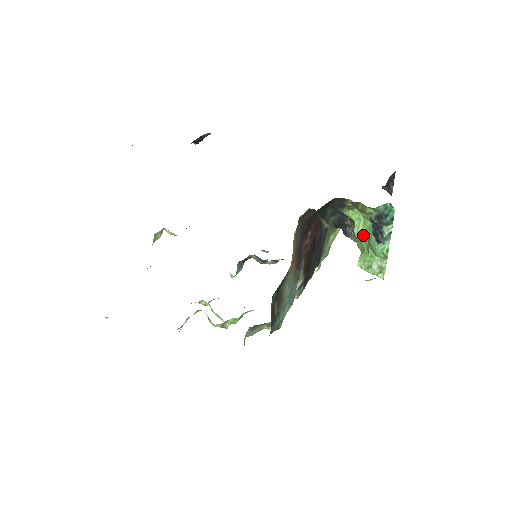
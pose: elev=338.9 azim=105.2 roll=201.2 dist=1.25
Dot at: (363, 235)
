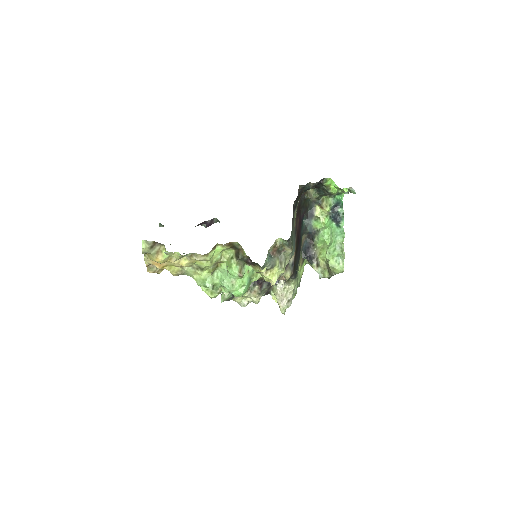
Dot at: (326, 231)
